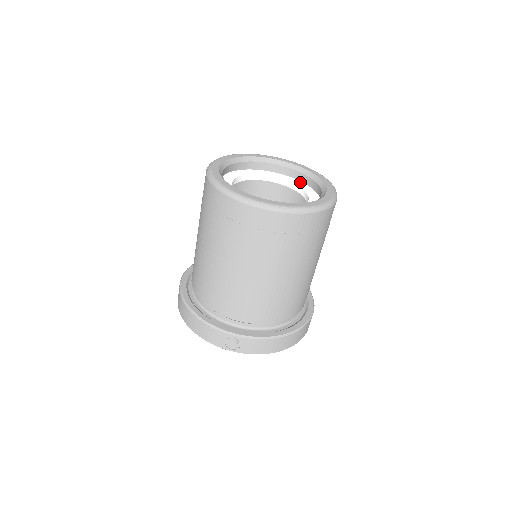
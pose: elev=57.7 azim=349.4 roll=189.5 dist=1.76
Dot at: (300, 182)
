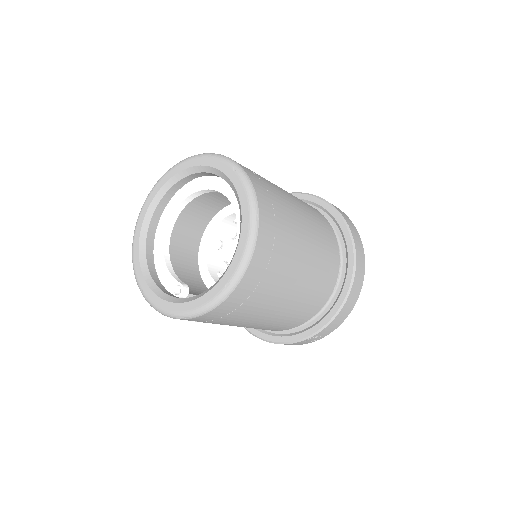
Dot at: (211, 178)
